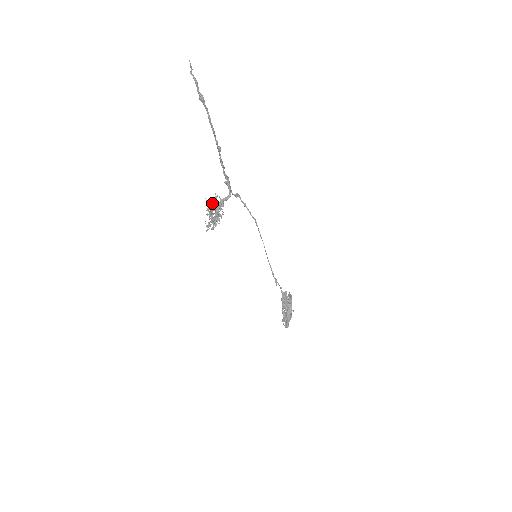
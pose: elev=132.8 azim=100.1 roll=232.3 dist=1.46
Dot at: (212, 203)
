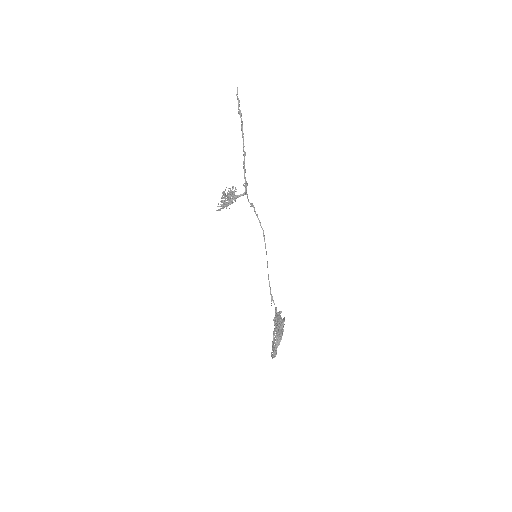
Dot at: (228, 188)
